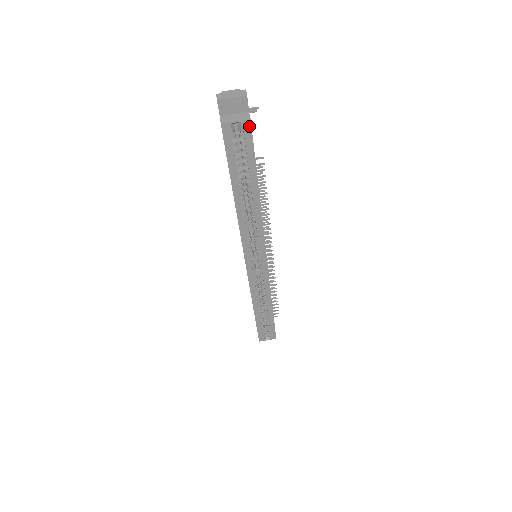
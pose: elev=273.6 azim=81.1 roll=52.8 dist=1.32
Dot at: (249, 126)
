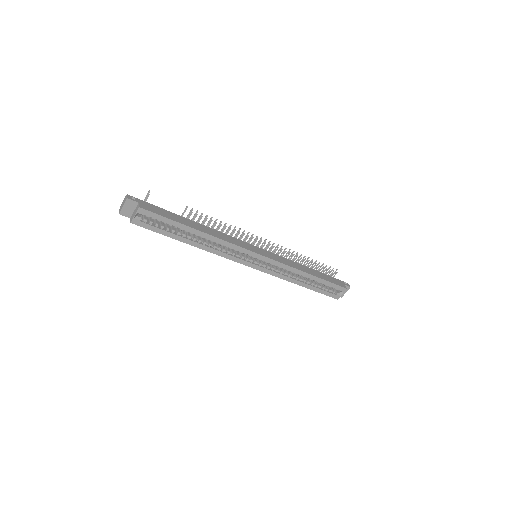
Dot at: (143, 210)
